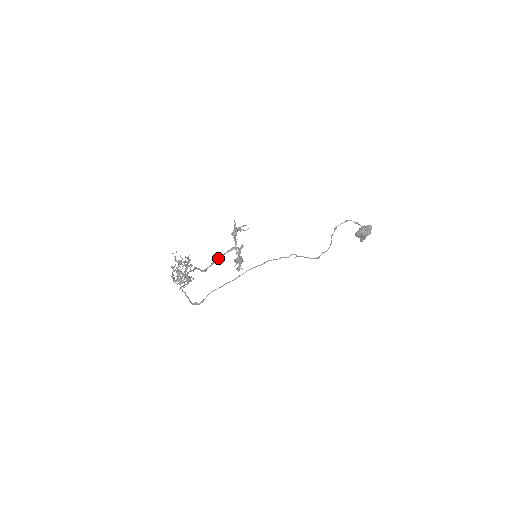
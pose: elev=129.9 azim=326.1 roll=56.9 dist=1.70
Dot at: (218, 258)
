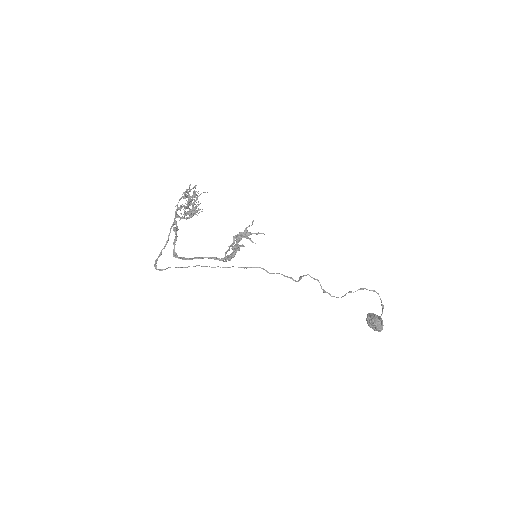
Dot at: (192, 259)
